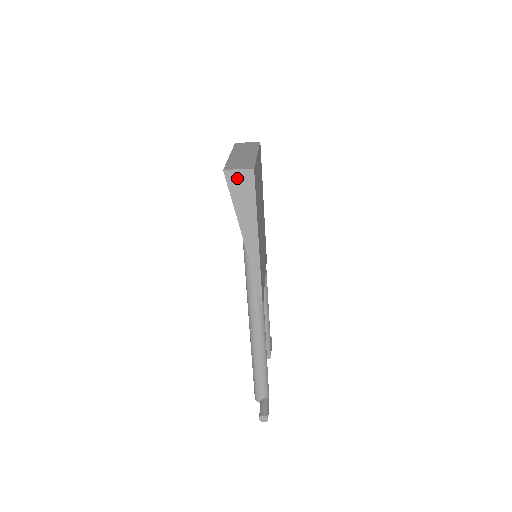
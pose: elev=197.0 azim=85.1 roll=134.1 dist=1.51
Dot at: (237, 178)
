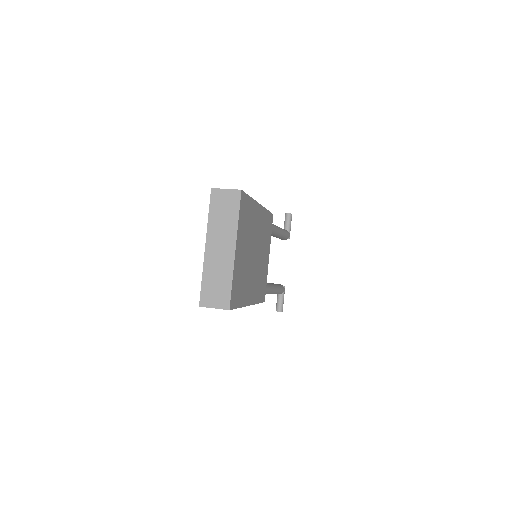
Dot at: occluded
